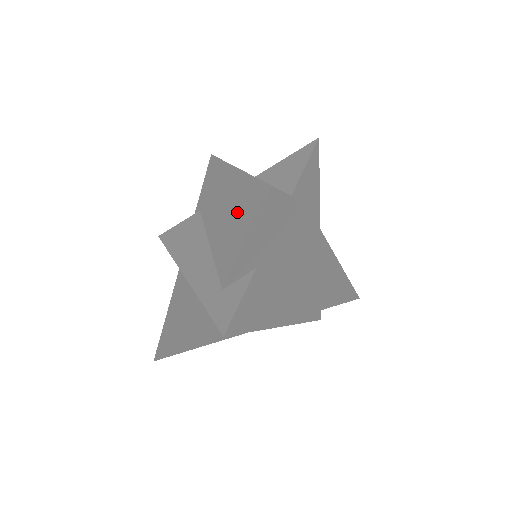
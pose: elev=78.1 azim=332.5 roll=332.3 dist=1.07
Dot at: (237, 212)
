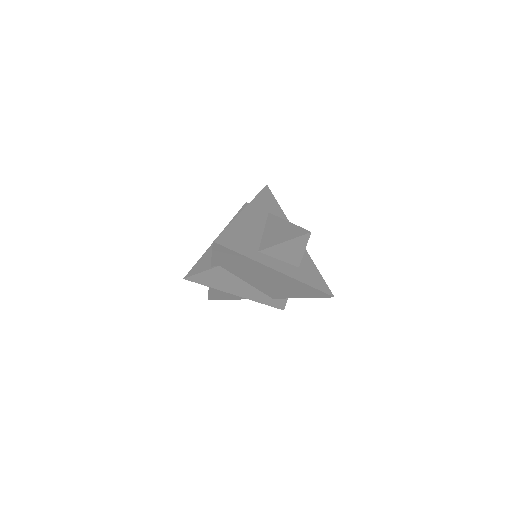
Dot at: (276, 283)
